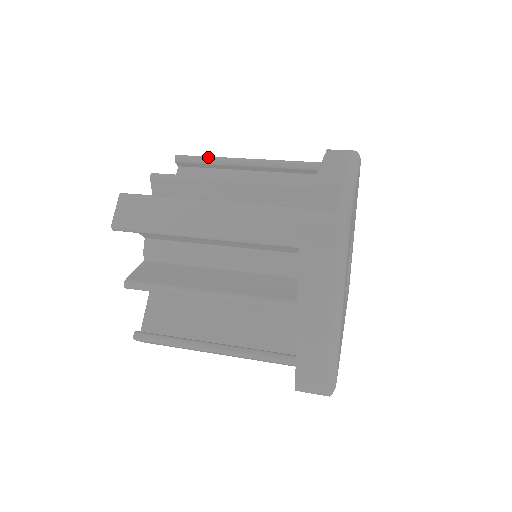
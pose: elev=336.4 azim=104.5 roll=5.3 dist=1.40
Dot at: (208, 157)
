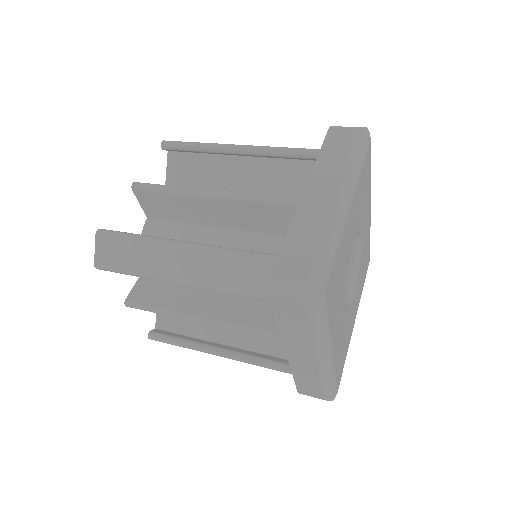
Dot at: (195, 144)
